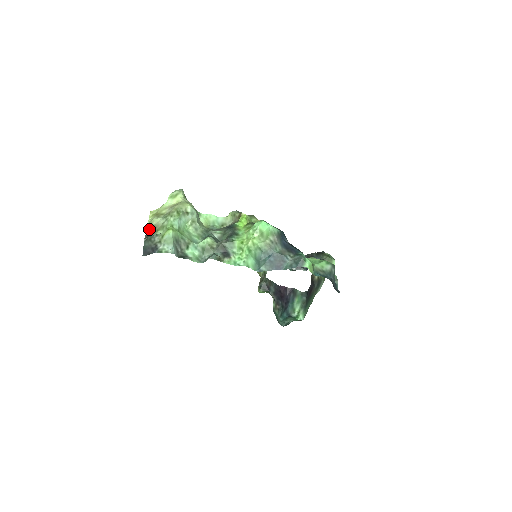
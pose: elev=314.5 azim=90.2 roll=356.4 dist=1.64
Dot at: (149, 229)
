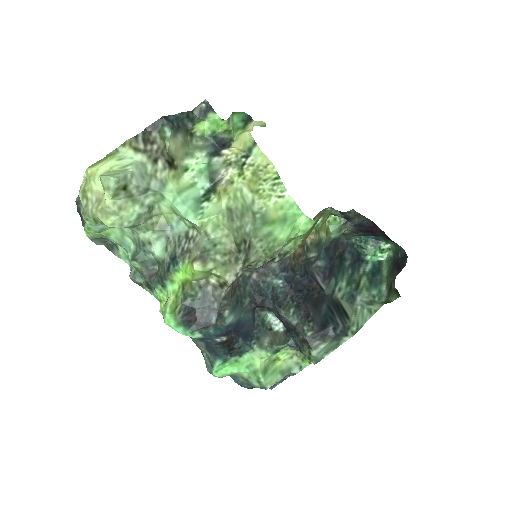
Dot at: occluded
